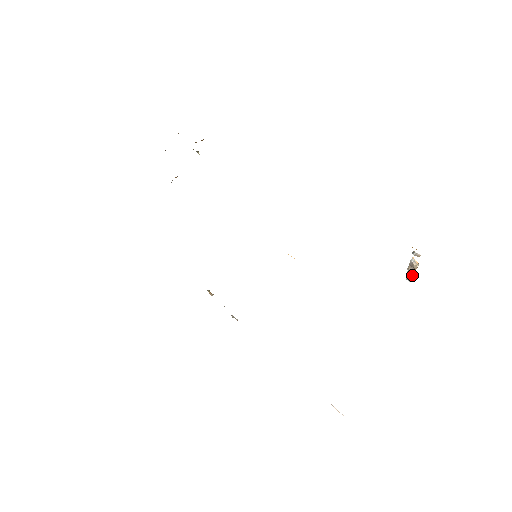
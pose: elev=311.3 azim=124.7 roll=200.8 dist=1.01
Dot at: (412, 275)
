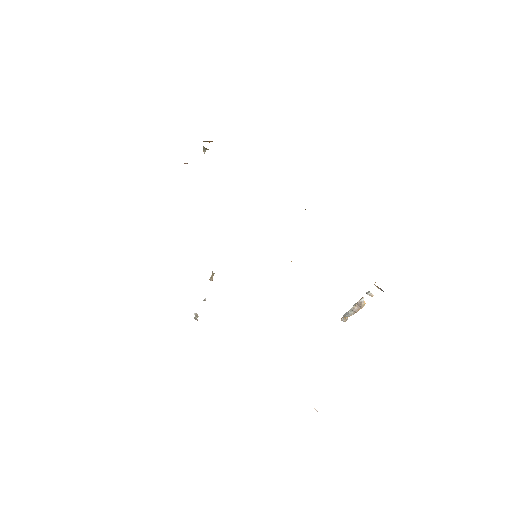
Dot at: occluded
